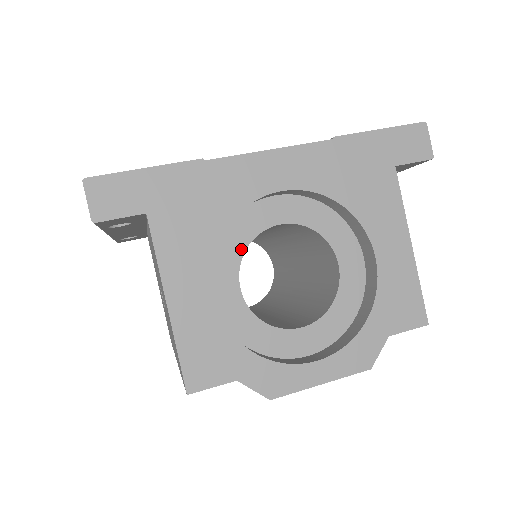
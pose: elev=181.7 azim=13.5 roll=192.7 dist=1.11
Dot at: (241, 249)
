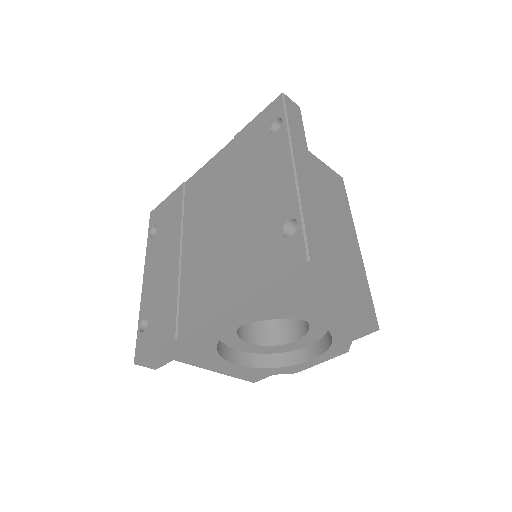
Dot at: (234, 334)
